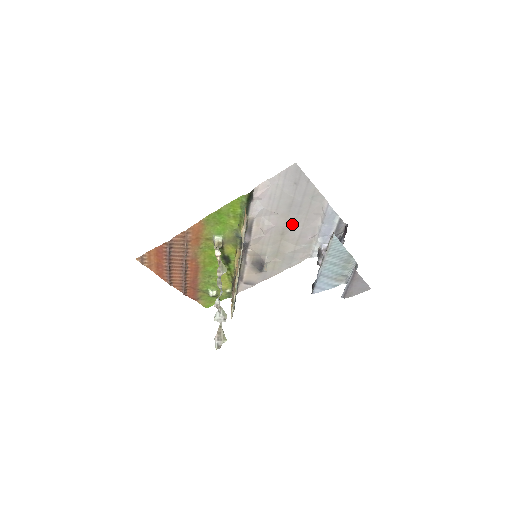
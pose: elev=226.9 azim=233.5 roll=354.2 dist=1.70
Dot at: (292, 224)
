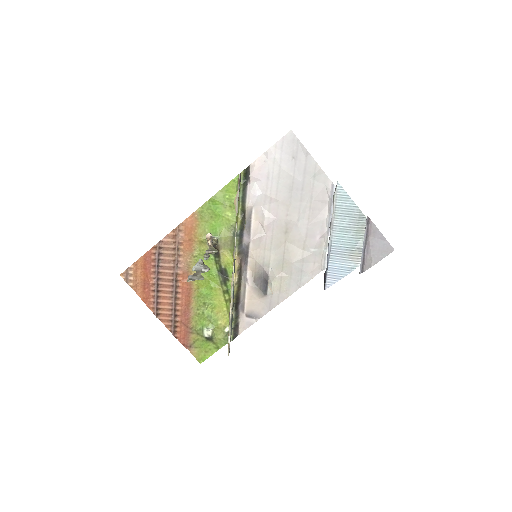
Dot at: (296, 216)
